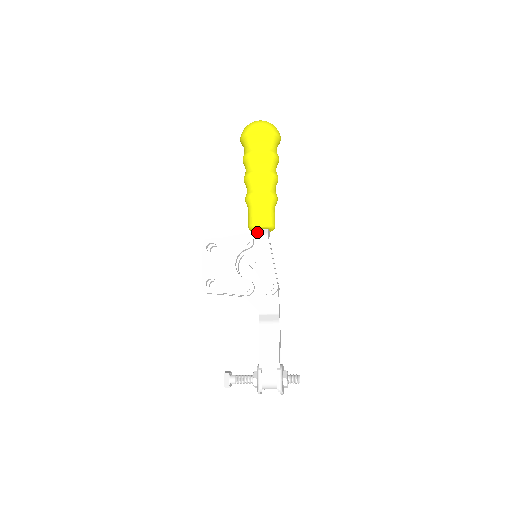
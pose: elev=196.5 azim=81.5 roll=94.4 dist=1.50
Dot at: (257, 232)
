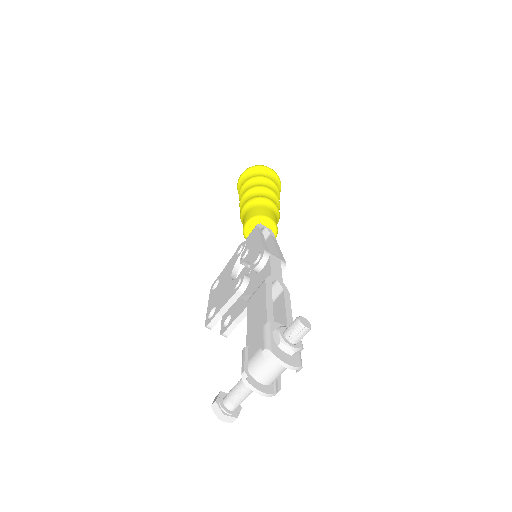
Dot at: occluded
